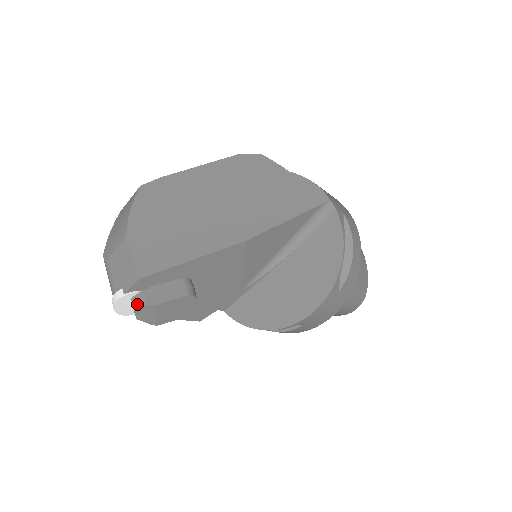
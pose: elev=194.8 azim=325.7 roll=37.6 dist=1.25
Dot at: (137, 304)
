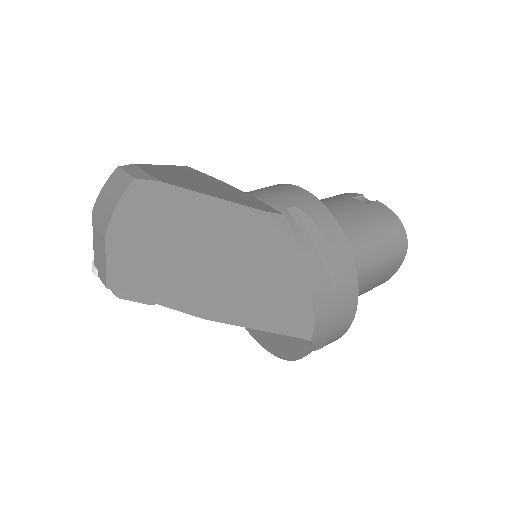
Dot at: occluded
